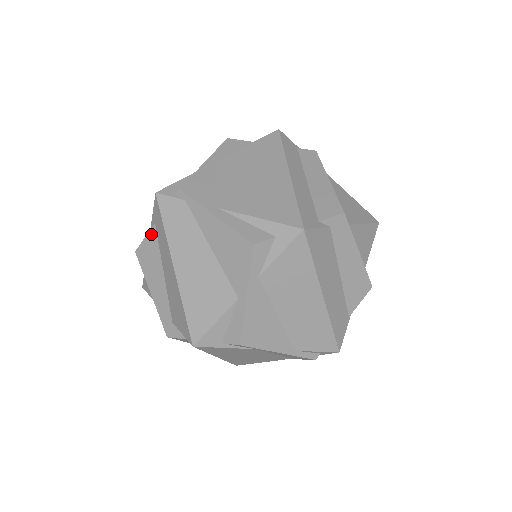
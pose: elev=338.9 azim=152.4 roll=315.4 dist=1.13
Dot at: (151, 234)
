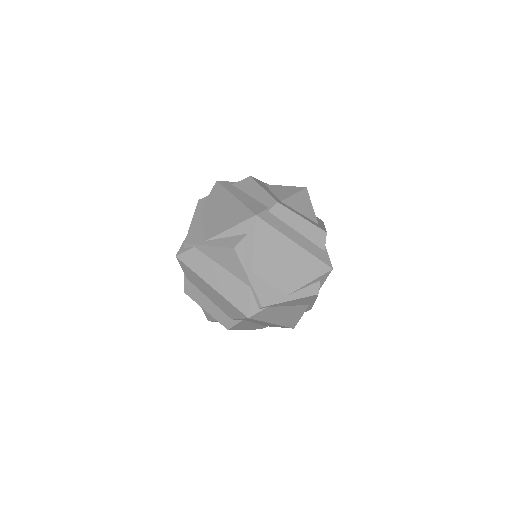
Dot at: (241, 323)
